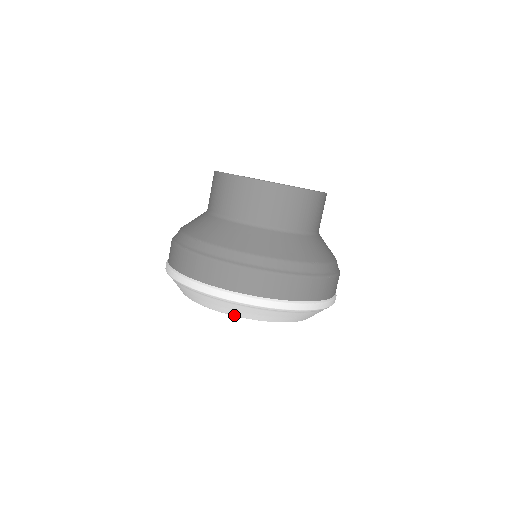
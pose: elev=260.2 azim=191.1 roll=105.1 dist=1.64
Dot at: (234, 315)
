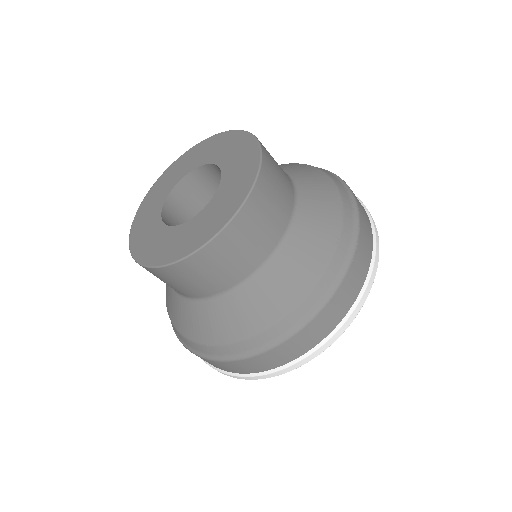
Dot at: occluded
